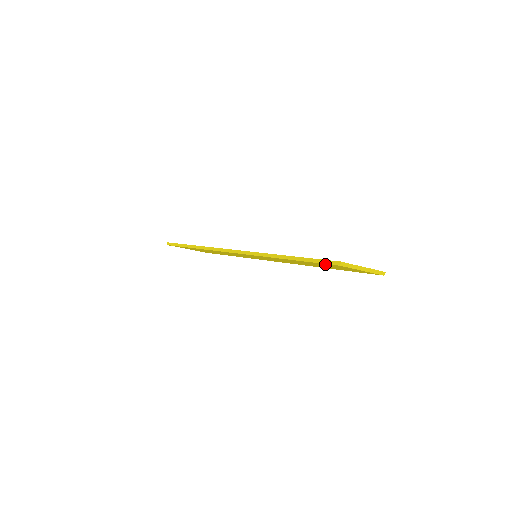
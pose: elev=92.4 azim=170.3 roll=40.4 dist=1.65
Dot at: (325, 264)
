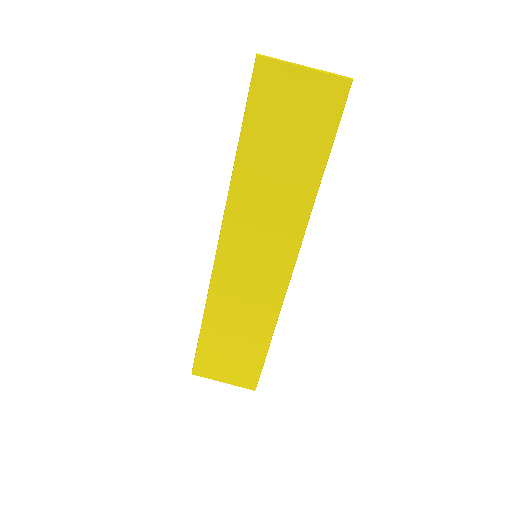
Dot at: (258, 91)
